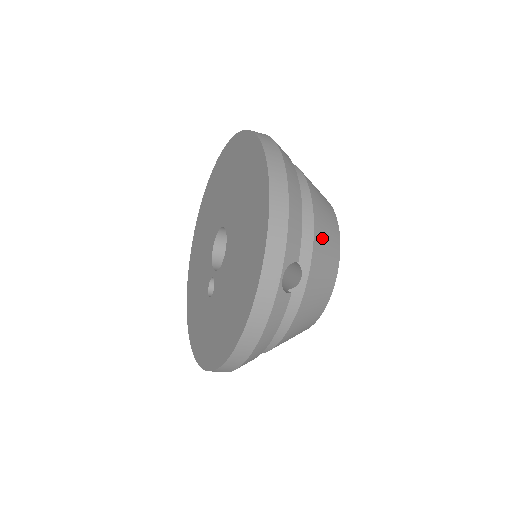
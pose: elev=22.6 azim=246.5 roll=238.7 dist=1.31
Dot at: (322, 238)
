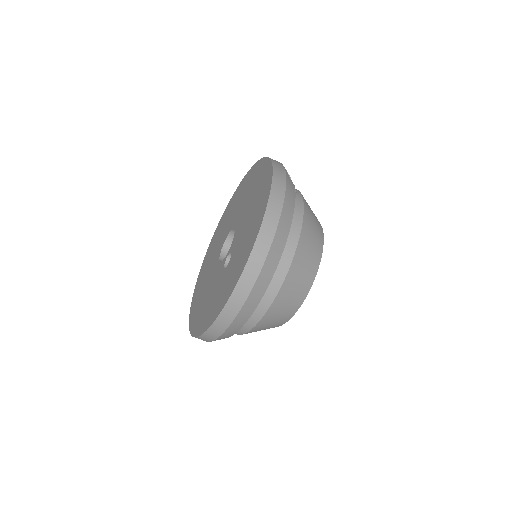
Dot at: occluded
